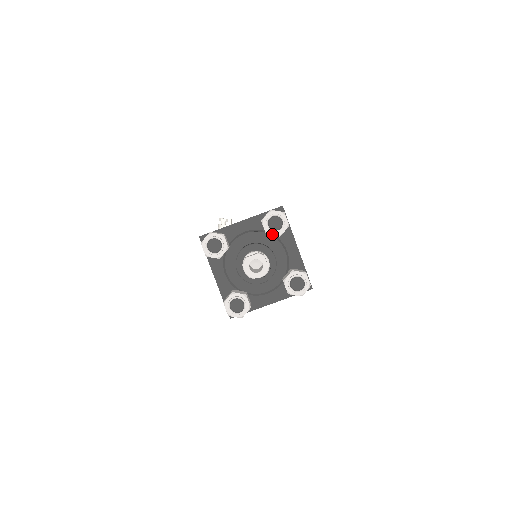
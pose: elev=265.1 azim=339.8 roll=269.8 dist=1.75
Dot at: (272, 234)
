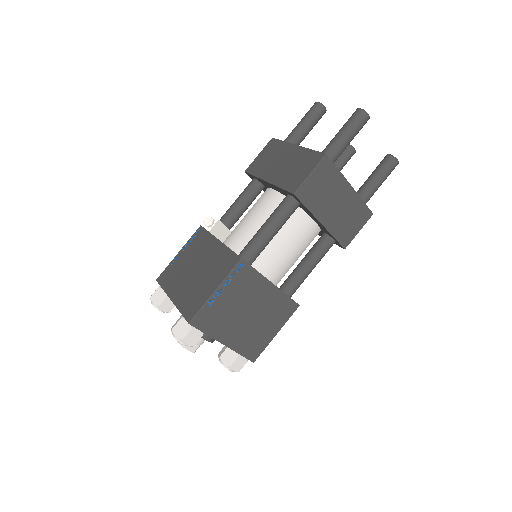
Dot at: occluded
